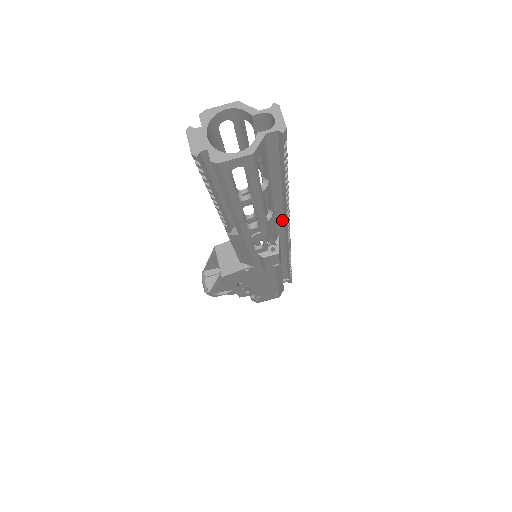
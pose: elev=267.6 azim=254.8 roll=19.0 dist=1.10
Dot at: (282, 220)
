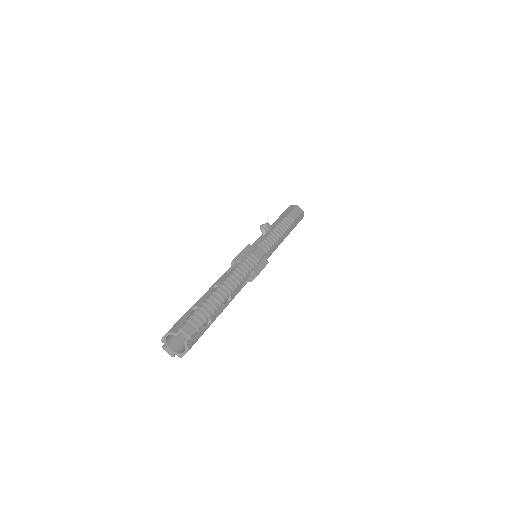
Dot at: occluded
